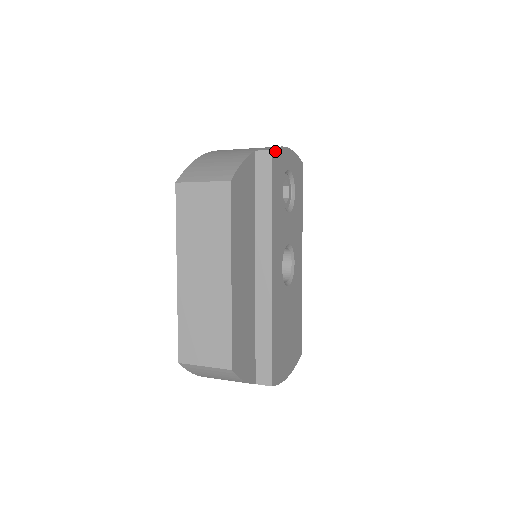
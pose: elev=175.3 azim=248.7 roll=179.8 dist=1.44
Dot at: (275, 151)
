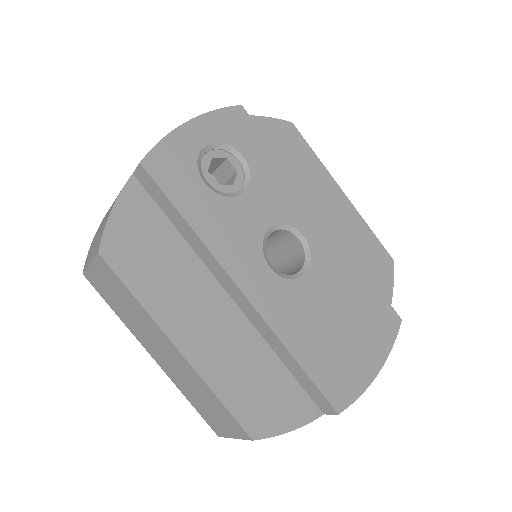
Dot at: (150, 156)
